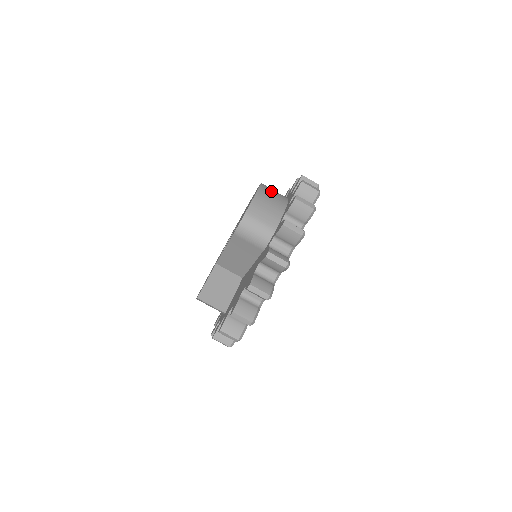
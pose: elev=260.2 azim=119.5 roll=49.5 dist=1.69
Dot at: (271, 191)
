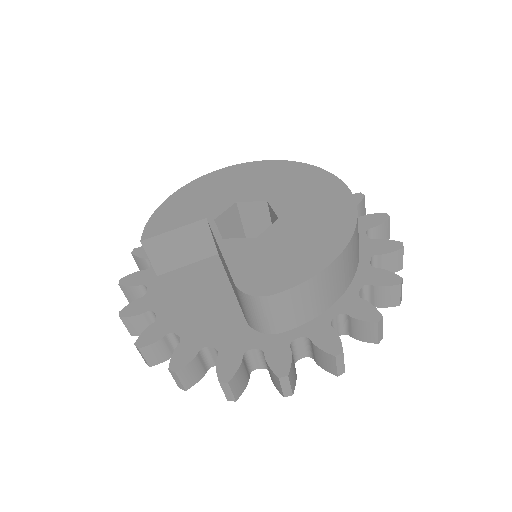
Dot at: (345, 266)
